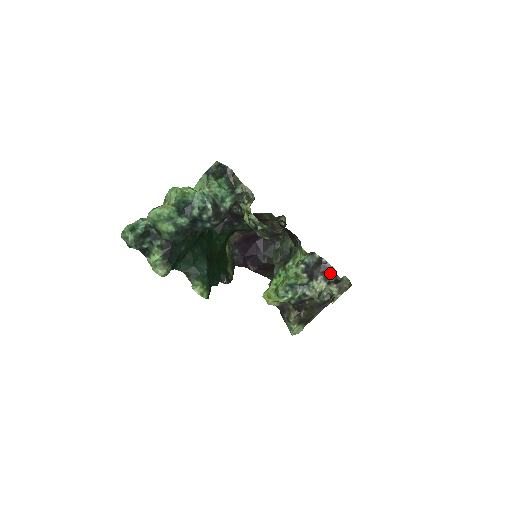
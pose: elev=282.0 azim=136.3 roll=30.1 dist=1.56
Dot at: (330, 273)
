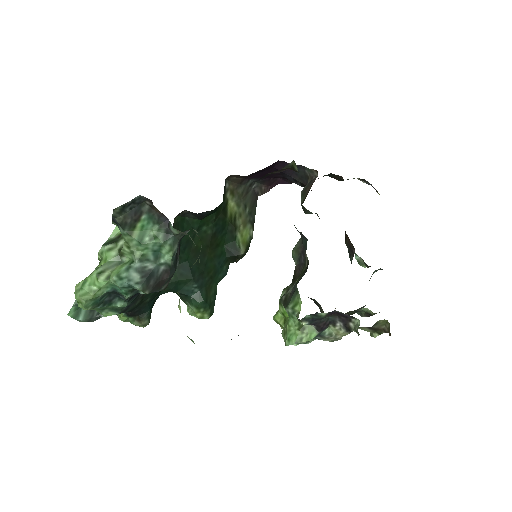
Dot at: (352, 323)
